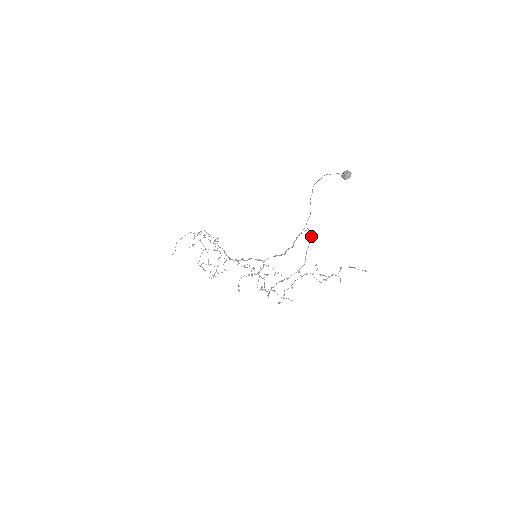
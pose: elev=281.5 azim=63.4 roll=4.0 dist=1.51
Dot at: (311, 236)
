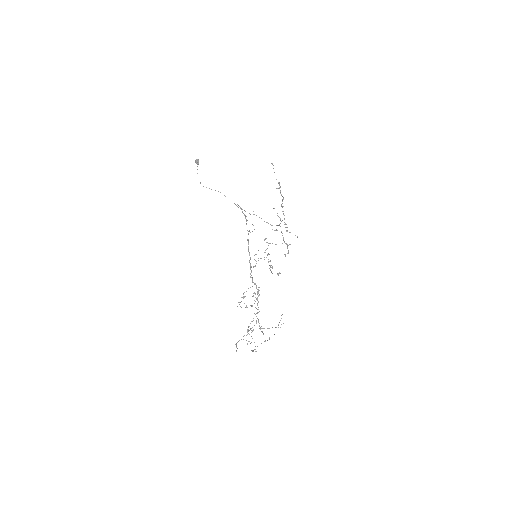
Dot at: occluded
